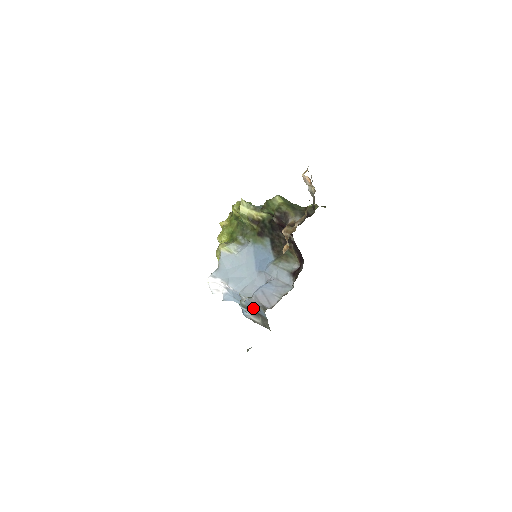
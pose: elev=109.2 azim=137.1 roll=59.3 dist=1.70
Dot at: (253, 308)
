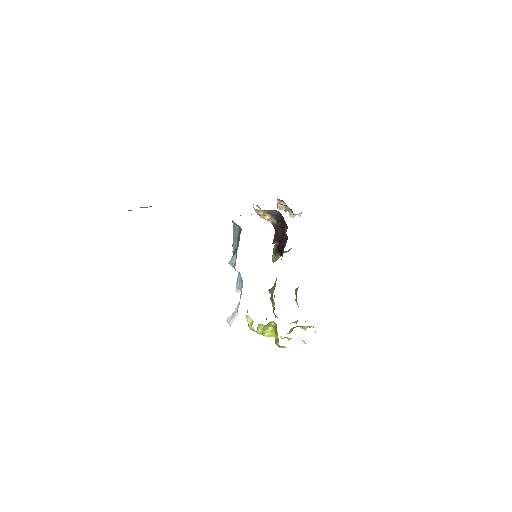
Dot at: (235, 247)
